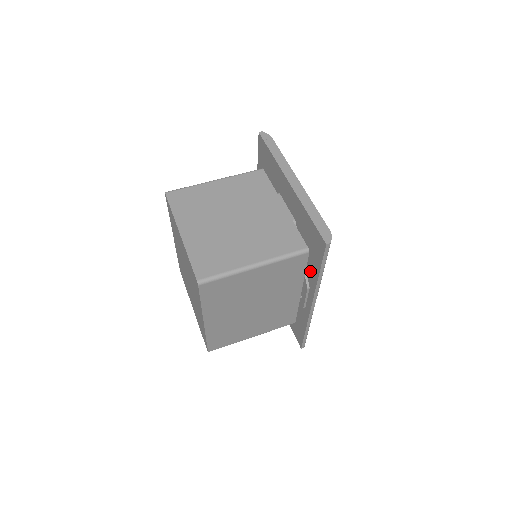
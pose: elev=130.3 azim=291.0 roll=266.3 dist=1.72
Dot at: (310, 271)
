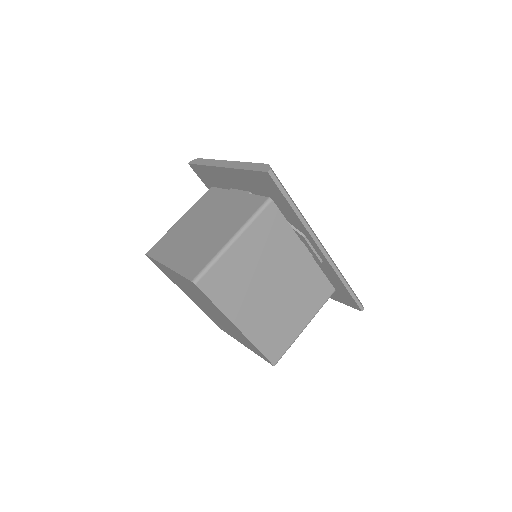
Dot at: (290, 218)
